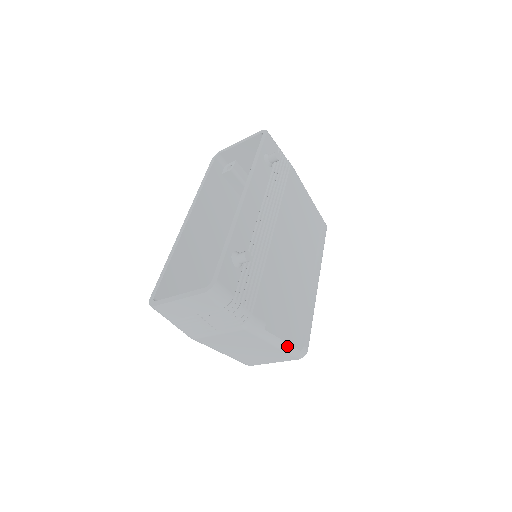
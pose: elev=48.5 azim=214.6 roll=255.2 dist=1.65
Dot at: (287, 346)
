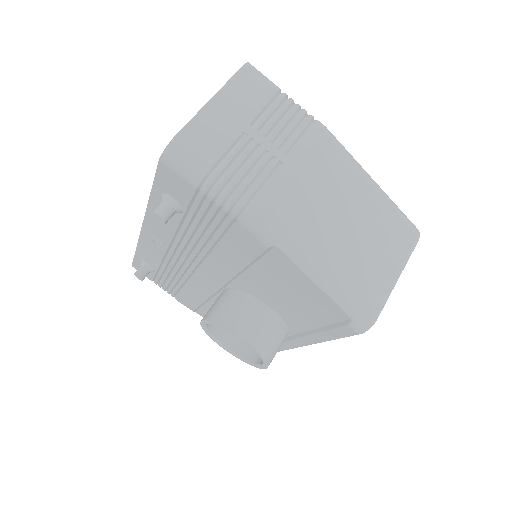
Dot at: (388, 197)
